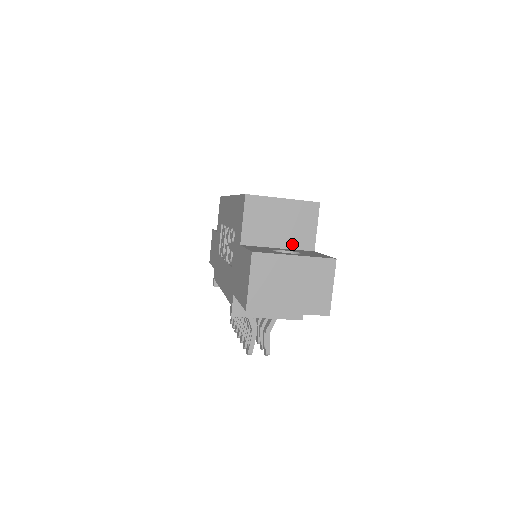
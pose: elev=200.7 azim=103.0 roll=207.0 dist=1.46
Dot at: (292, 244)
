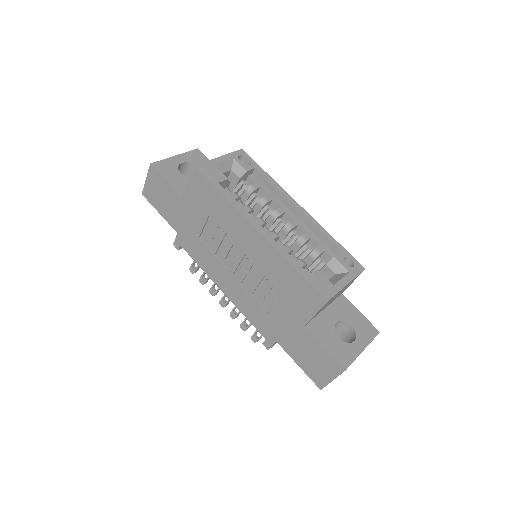
Dot at: (333, 301)
